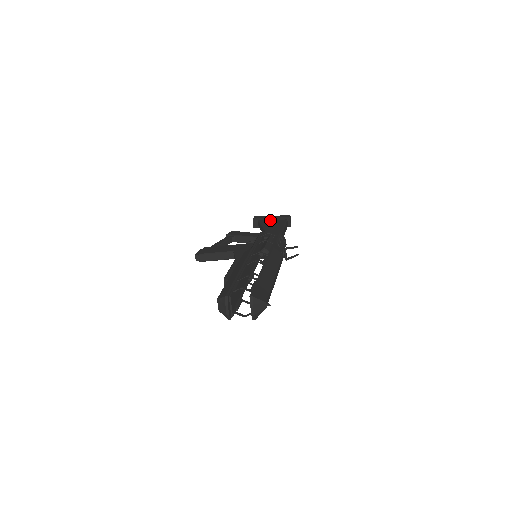
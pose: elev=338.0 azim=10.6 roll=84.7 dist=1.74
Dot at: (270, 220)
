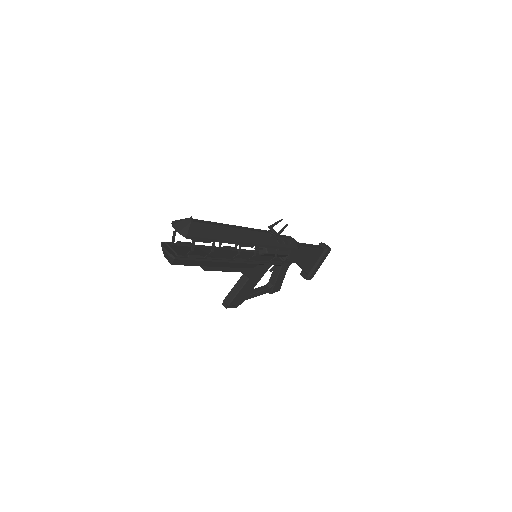
Dot at: occluded
